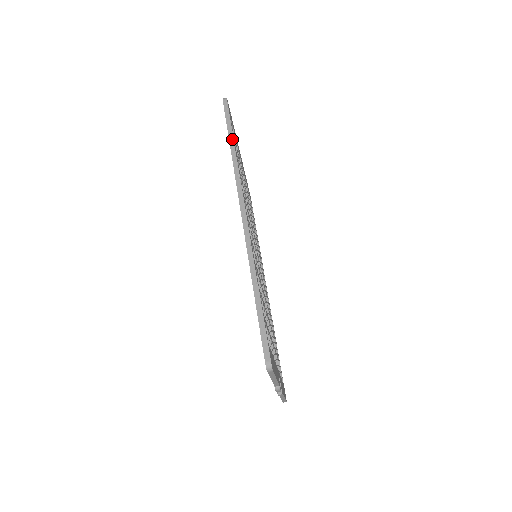
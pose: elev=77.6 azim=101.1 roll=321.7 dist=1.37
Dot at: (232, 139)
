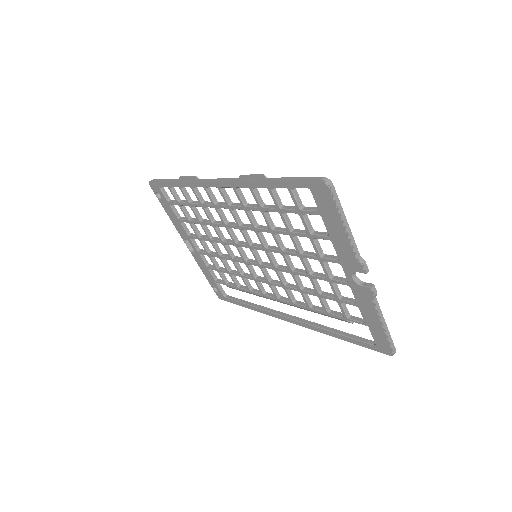
Dot at: (173, 180)
